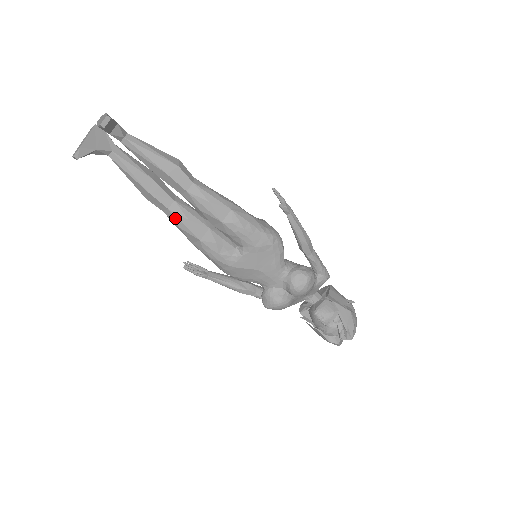
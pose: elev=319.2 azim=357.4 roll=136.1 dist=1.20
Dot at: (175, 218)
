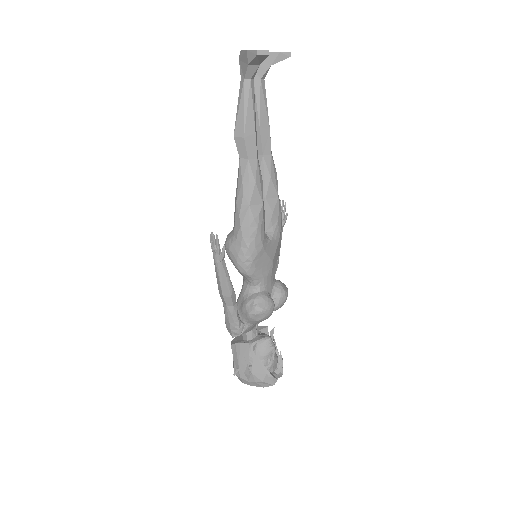
Dot at: (257, 171)
